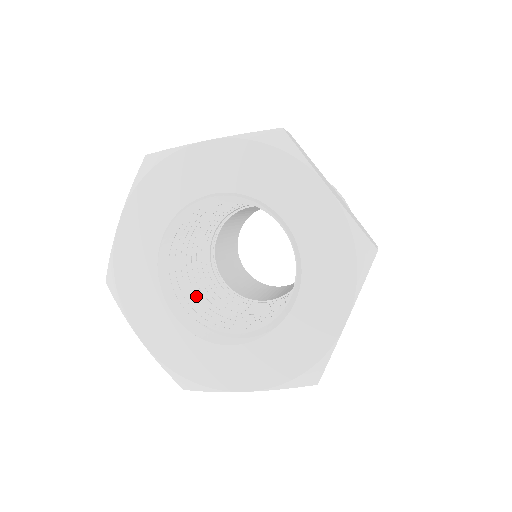
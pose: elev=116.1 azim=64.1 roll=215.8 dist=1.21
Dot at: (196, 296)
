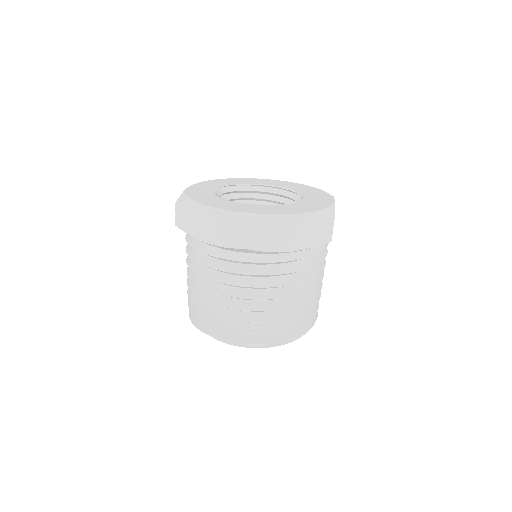
Dot at: occluded
